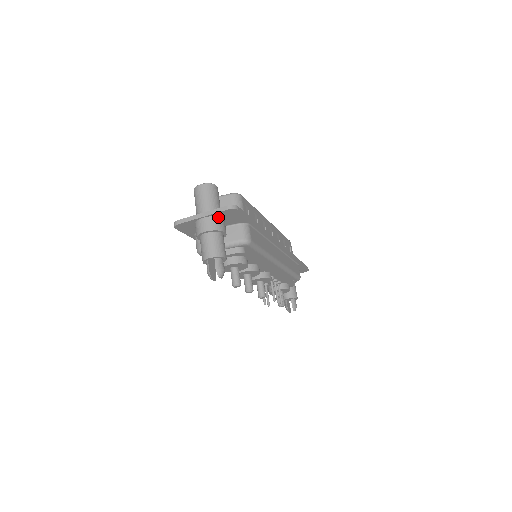
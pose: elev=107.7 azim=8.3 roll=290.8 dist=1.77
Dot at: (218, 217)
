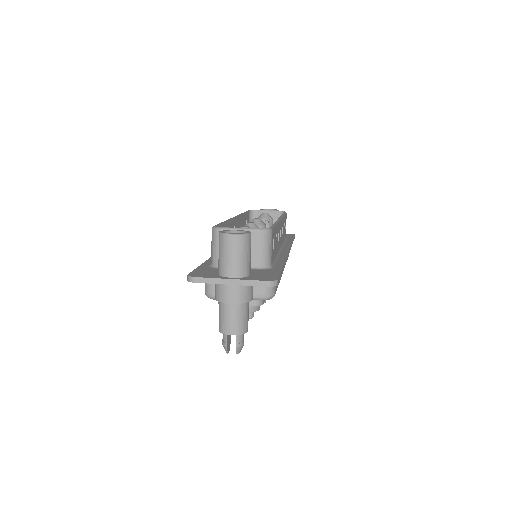
Dot at: occluded
